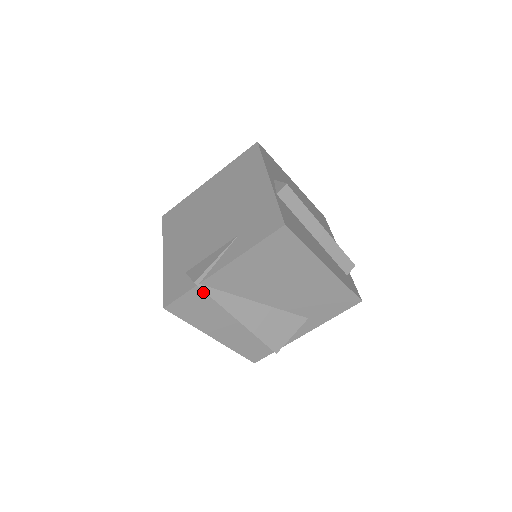
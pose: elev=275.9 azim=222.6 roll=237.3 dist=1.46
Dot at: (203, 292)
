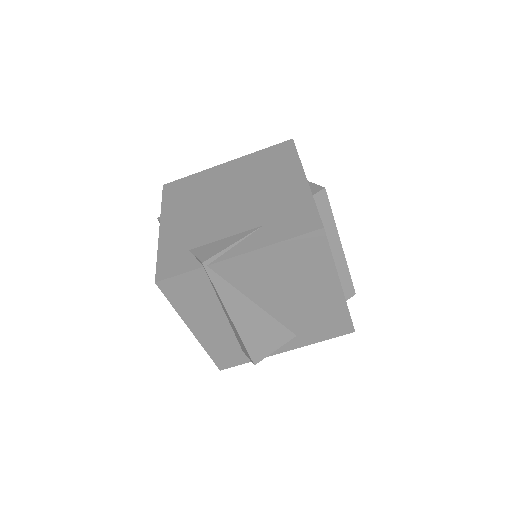
Dot at: (206, 276)
